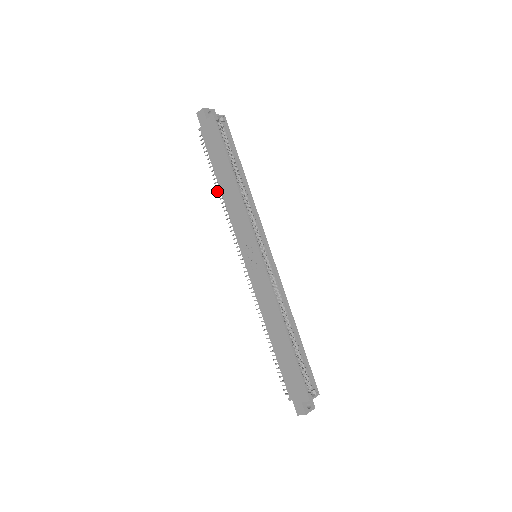
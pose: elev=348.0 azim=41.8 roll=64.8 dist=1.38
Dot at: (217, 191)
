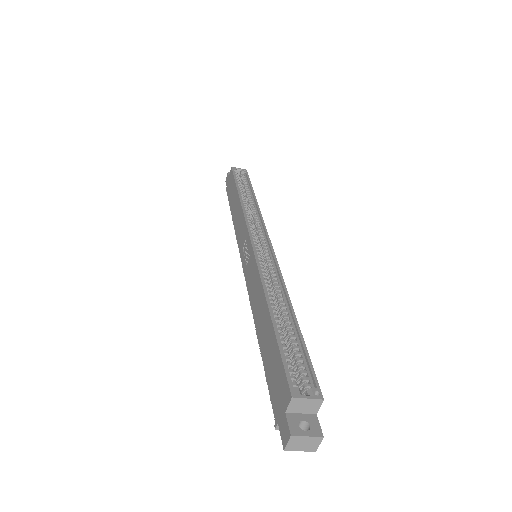
Dot at: occluded
